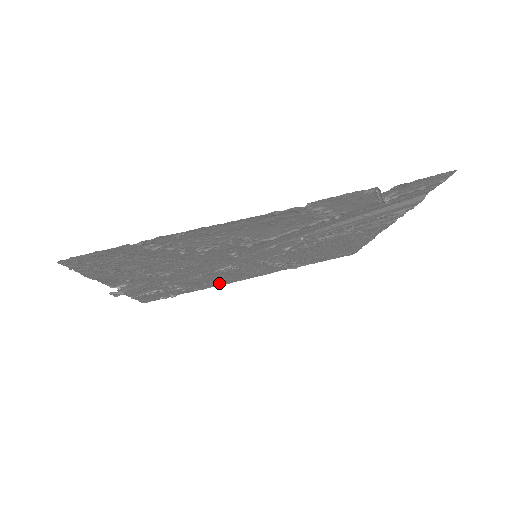
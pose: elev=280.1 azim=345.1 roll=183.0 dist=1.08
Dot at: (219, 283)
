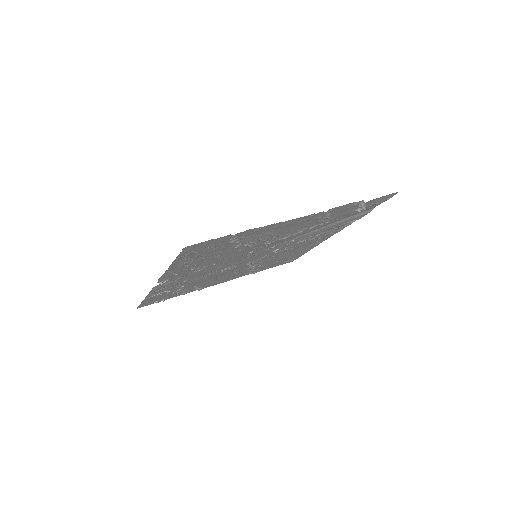
Dot at: (202, 287)
